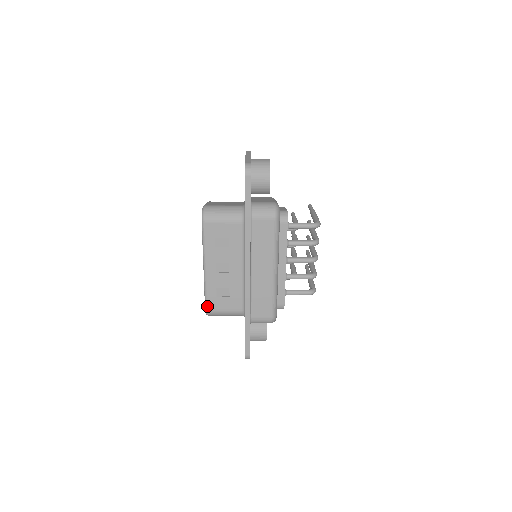
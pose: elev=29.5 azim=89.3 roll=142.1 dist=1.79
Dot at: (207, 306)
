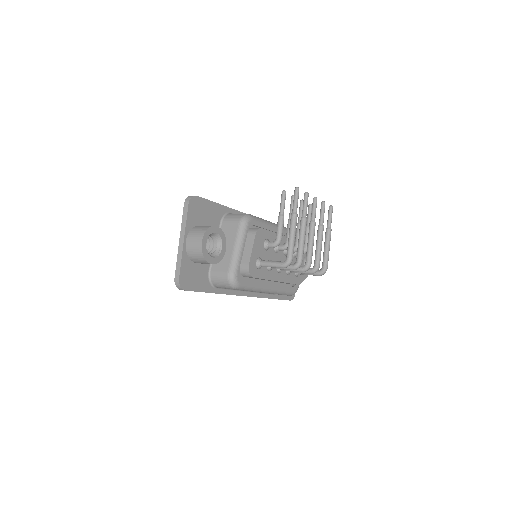
Dot at: occluded
